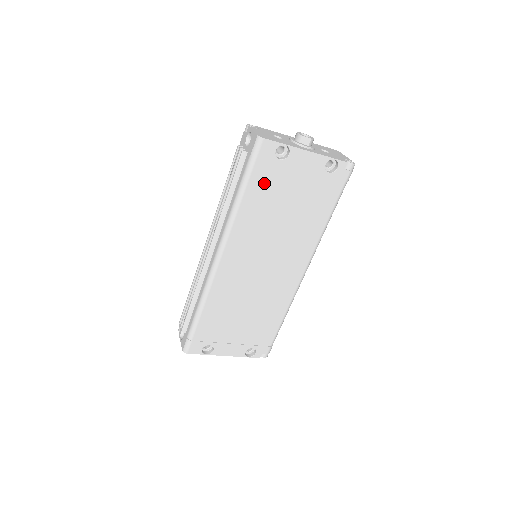
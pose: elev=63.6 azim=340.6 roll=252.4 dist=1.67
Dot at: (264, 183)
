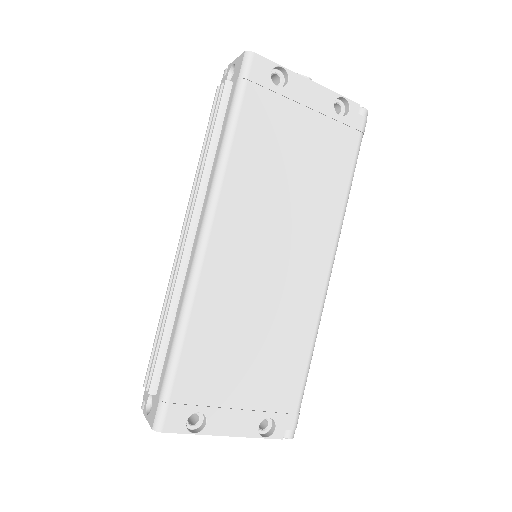
Dot at: (260, 119)
